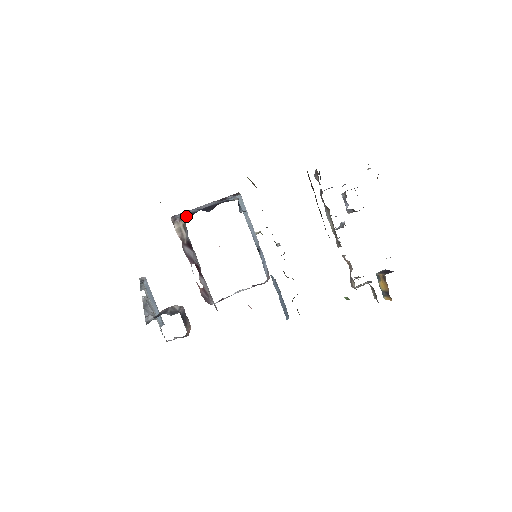
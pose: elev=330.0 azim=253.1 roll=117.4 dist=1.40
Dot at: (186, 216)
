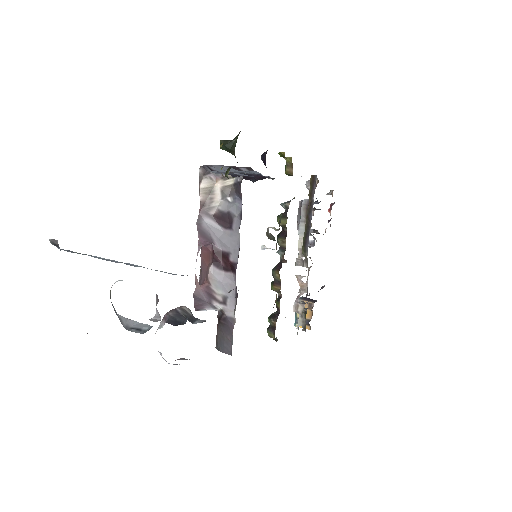
Dot at: (232, 176)
